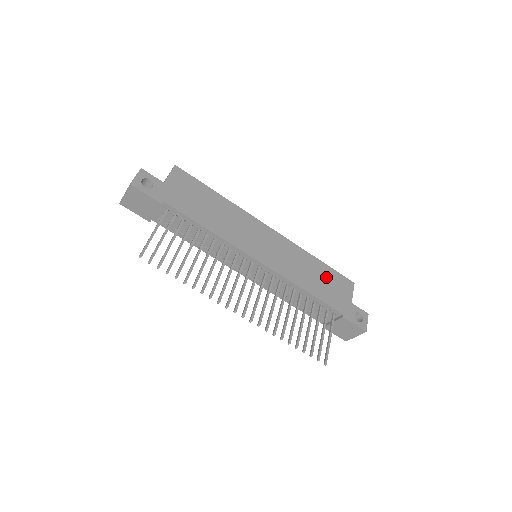
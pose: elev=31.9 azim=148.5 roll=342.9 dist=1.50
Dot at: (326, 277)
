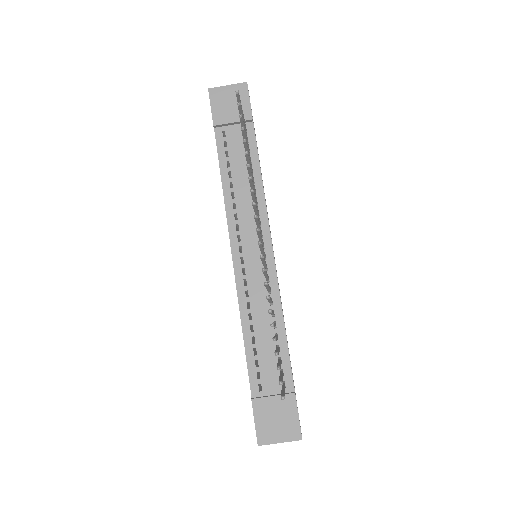
Dot at: occluded
